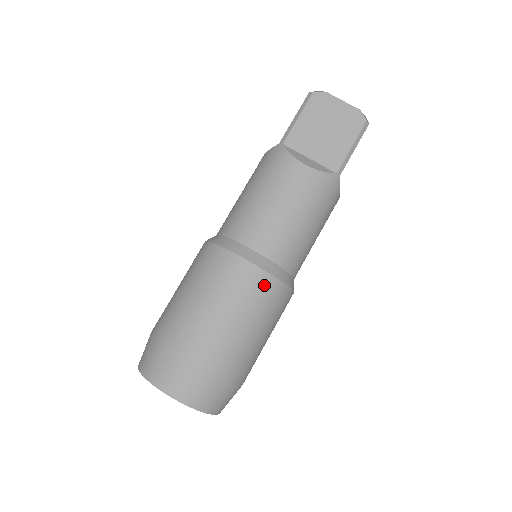
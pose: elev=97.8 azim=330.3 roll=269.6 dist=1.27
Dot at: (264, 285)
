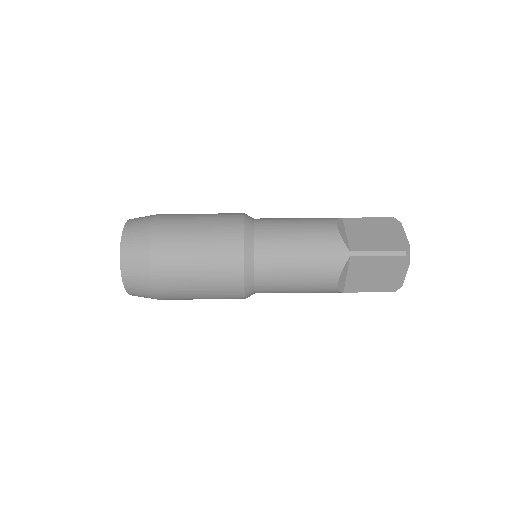
Dot at: (235, 297)
